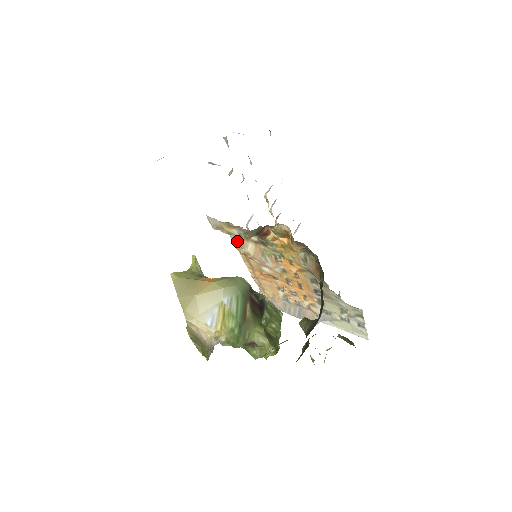
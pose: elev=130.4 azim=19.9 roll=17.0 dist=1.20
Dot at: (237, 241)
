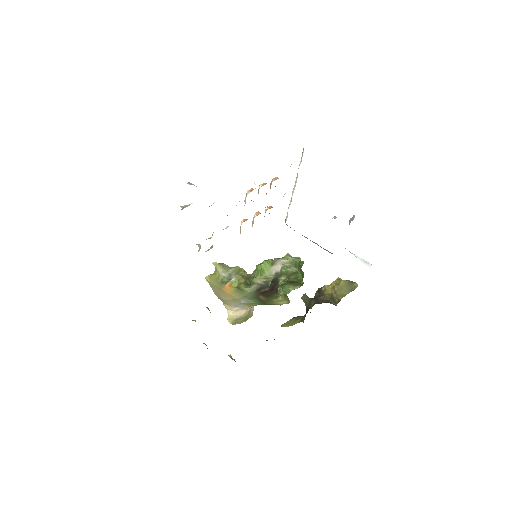
Dot at: occluded
